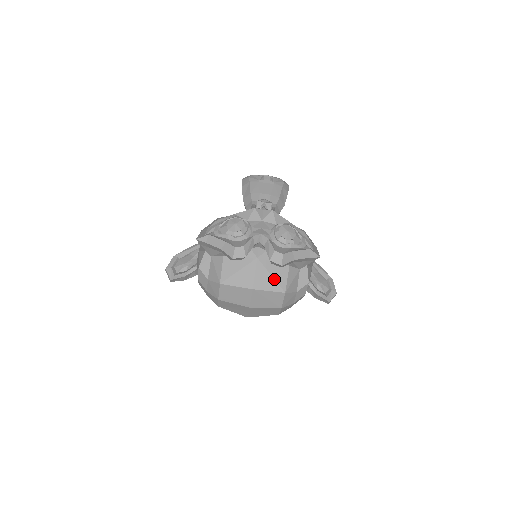
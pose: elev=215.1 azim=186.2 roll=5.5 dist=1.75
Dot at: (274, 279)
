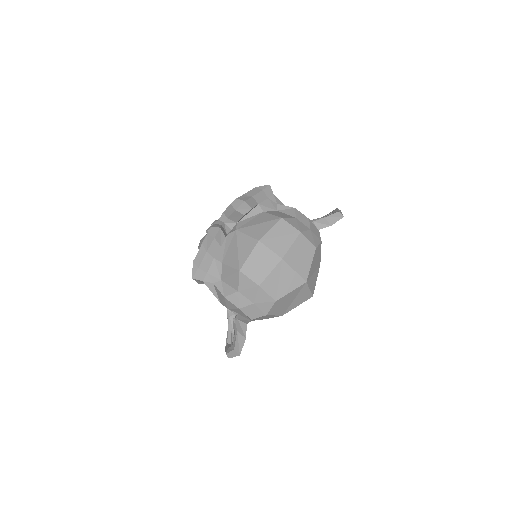
Dot at: (263, 223)
